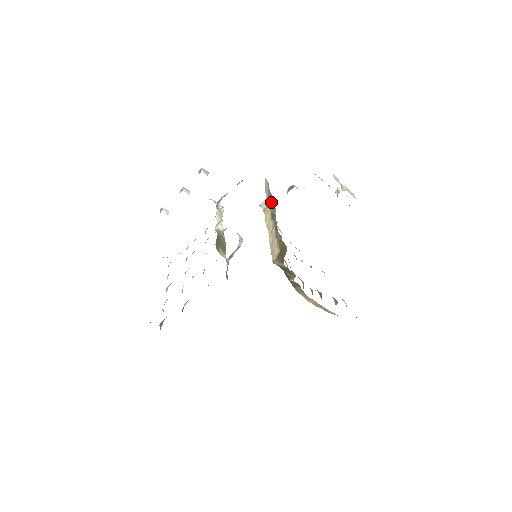
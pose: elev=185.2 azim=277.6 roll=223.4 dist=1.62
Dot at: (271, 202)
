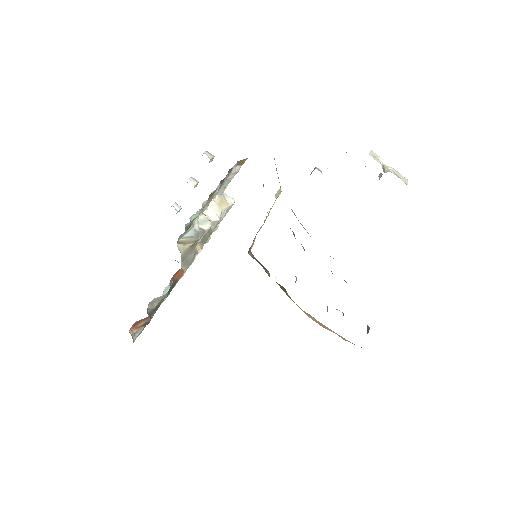
Dot at: occluded
